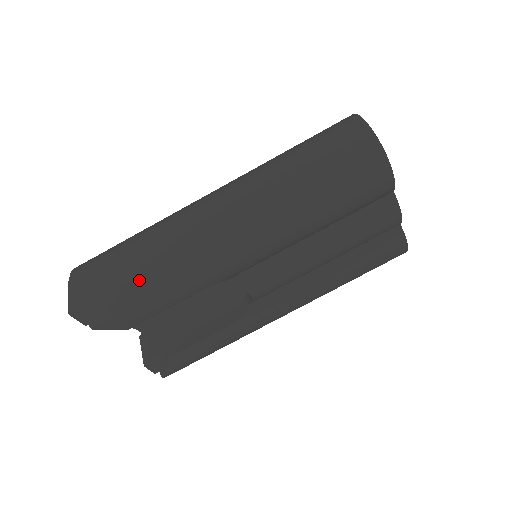
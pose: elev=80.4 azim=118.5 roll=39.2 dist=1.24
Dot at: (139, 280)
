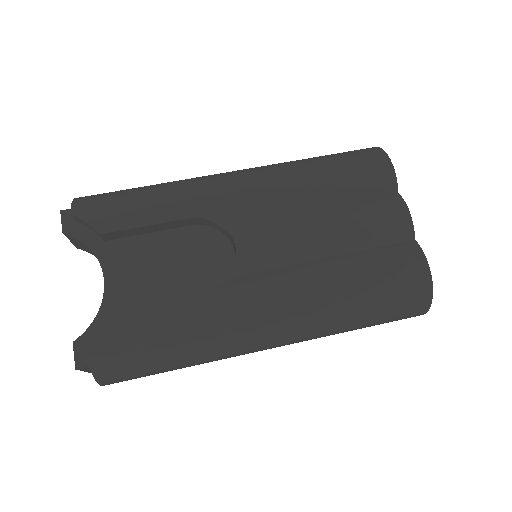
Dot at: (140, 189)
